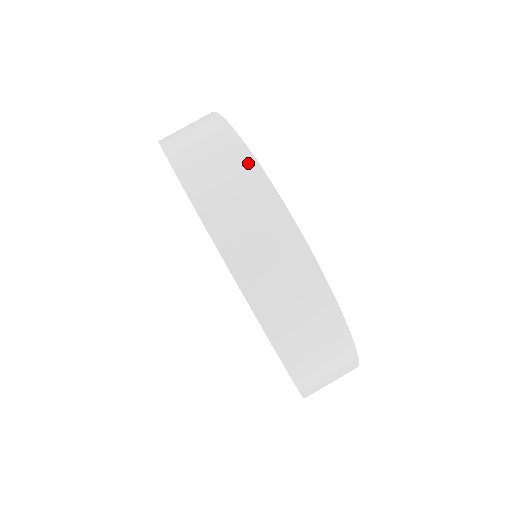
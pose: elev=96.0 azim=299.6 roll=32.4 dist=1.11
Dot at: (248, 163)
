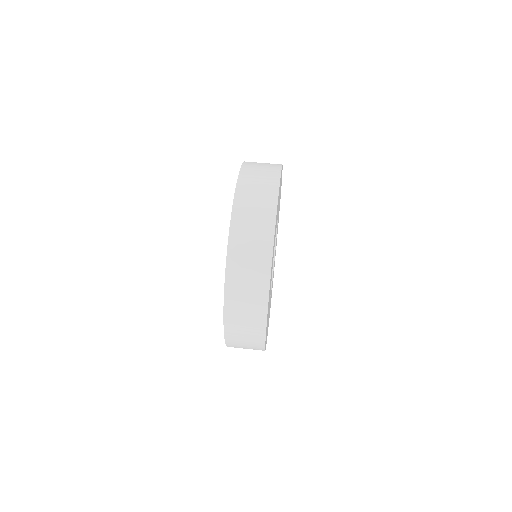
Dot at: (275, 182)
